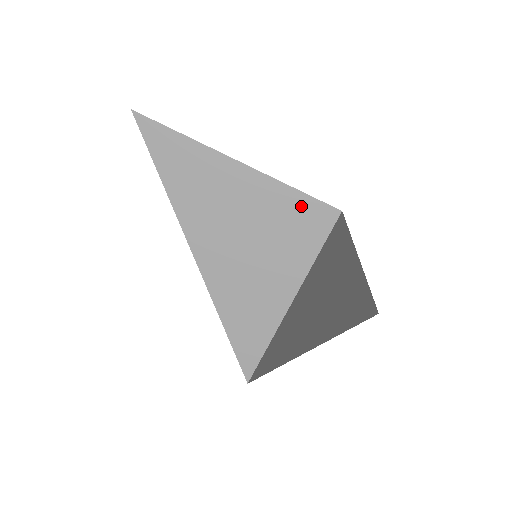
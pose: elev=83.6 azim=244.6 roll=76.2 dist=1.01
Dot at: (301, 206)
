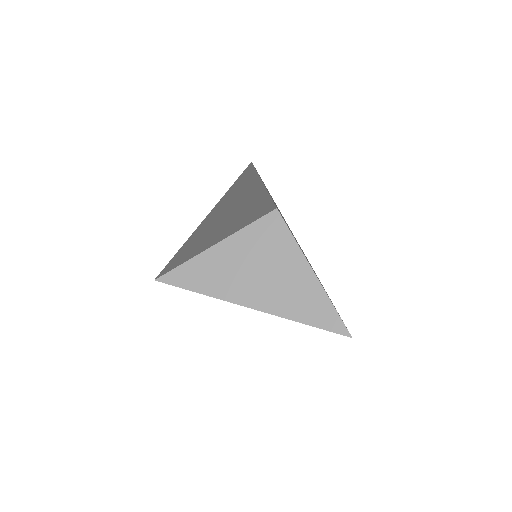
Dot at: (260, 228)
